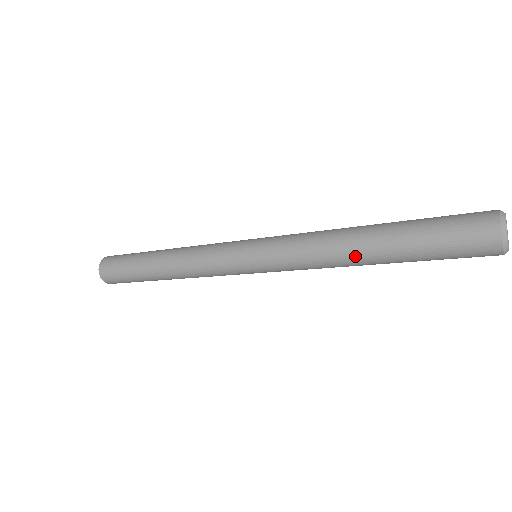
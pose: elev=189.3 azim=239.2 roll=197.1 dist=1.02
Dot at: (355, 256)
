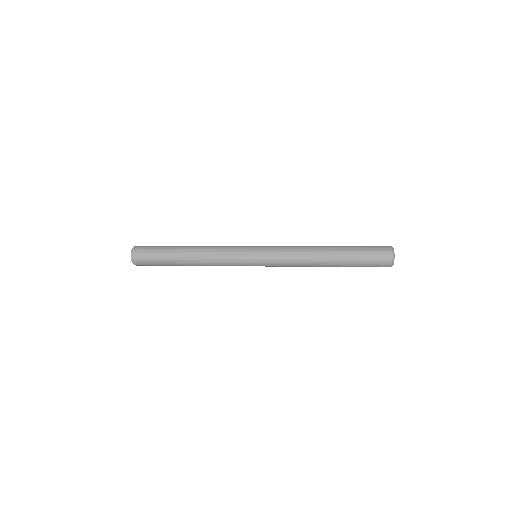
Dot at: (320, 260)
